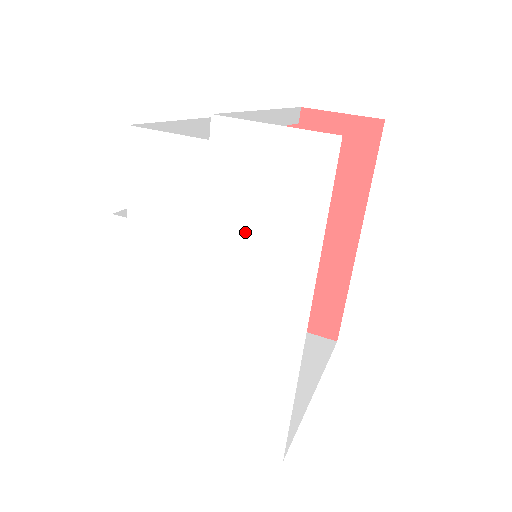
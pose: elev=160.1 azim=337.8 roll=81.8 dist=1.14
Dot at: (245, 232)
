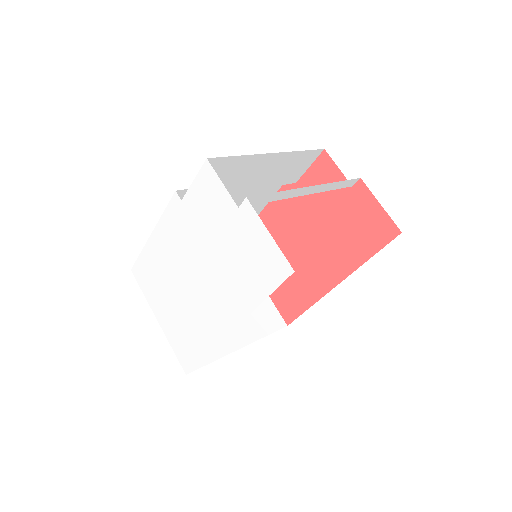
Dot at: (229, 265)
